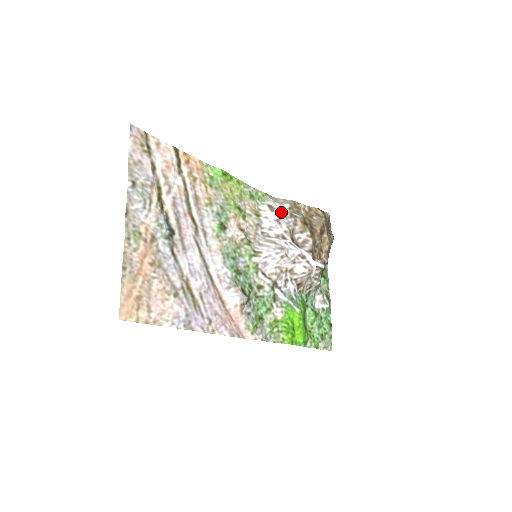
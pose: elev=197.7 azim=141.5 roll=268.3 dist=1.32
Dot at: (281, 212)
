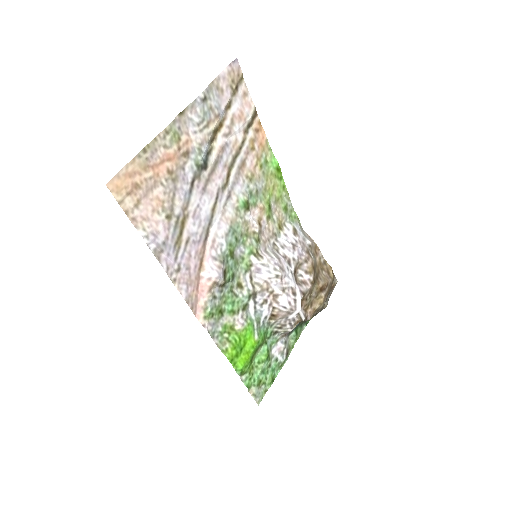
Dot at: (301, 241)
